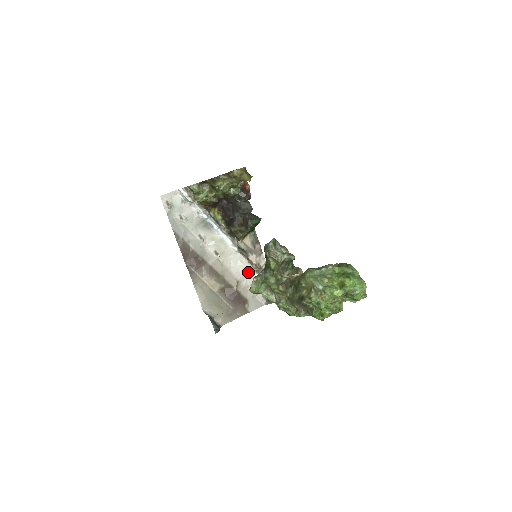
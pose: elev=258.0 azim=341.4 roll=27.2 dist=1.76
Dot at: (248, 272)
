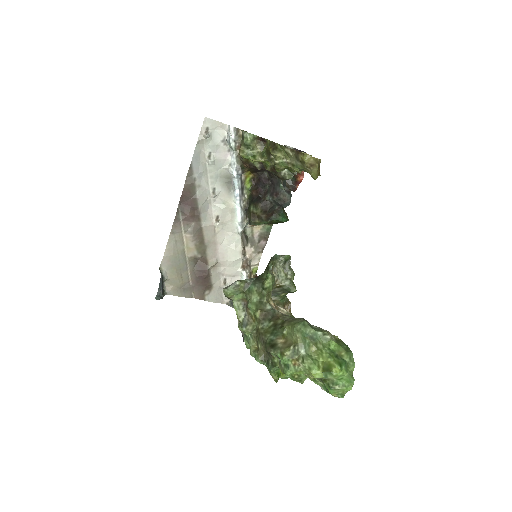
Dot at: (234, 261)
